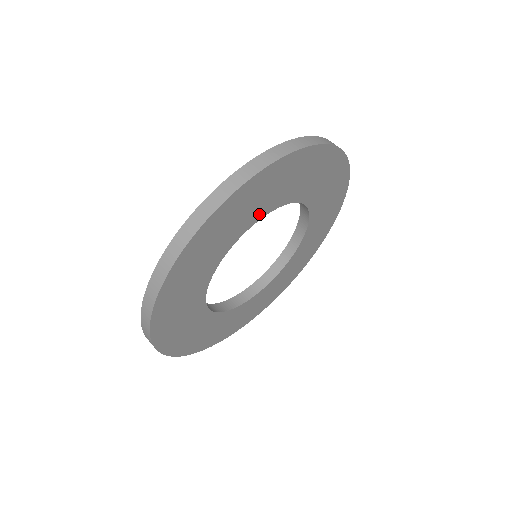
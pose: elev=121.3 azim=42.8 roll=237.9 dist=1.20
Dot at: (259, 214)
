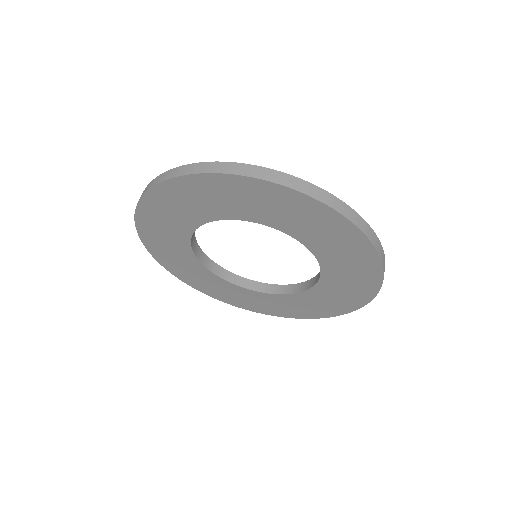
Dot at: (316, 247)
